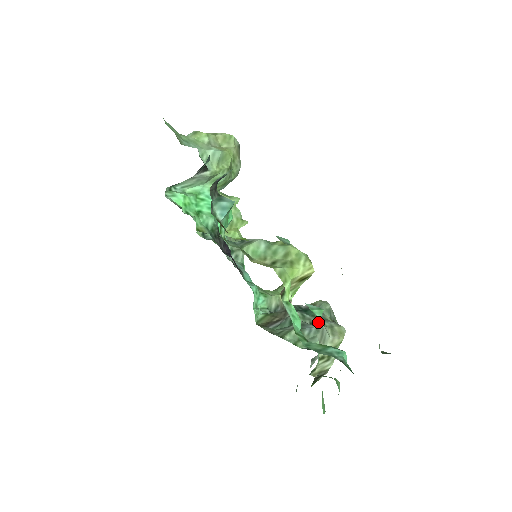
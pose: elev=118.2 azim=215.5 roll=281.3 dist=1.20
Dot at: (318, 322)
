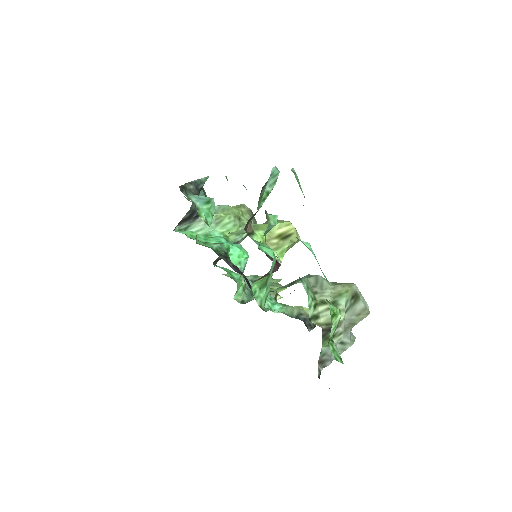
Dot at: occluded
